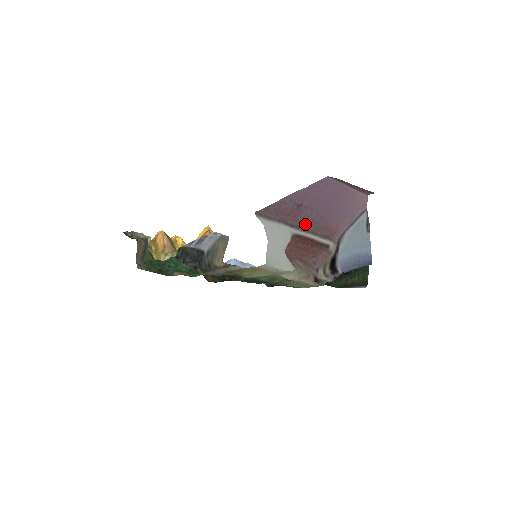
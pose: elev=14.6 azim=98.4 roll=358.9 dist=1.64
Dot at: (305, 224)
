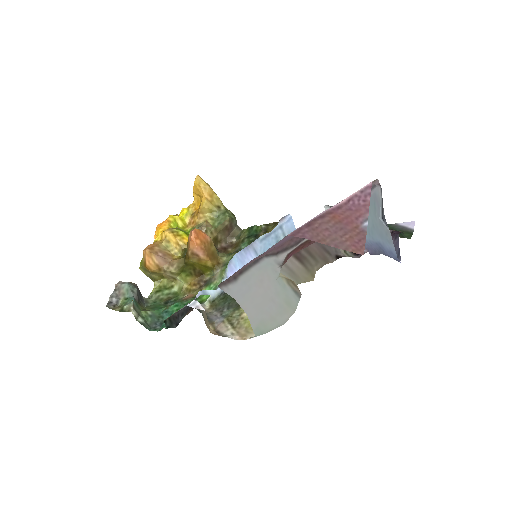
Dot at: (293, 238)
